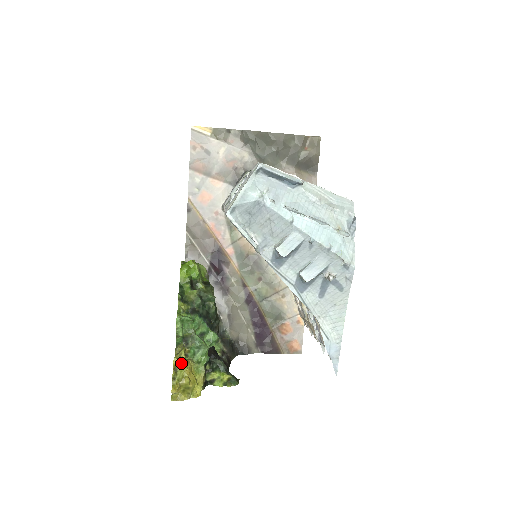
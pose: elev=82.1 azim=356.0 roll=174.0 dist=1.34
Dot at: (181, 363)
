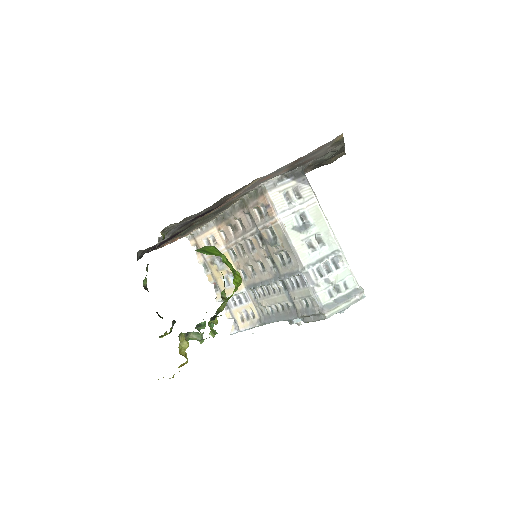
Dot at: (187, 361)
